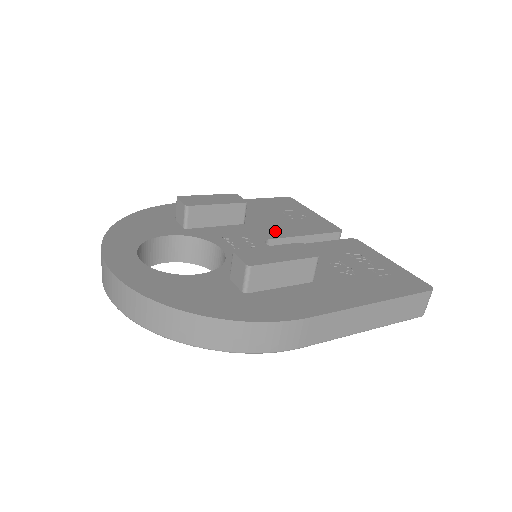
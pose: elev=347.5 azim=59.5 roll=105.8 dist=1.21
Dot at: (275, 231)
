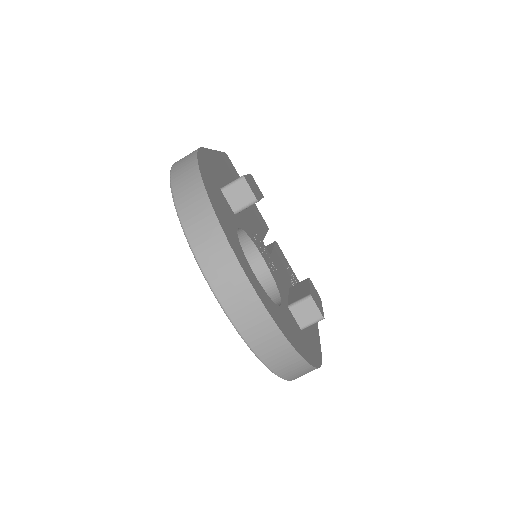
Dot at: occluded
